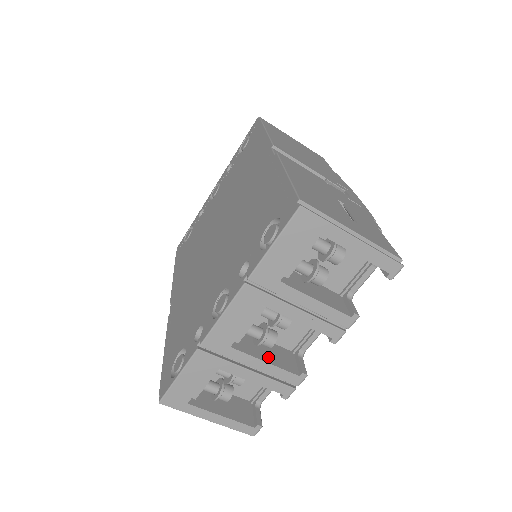
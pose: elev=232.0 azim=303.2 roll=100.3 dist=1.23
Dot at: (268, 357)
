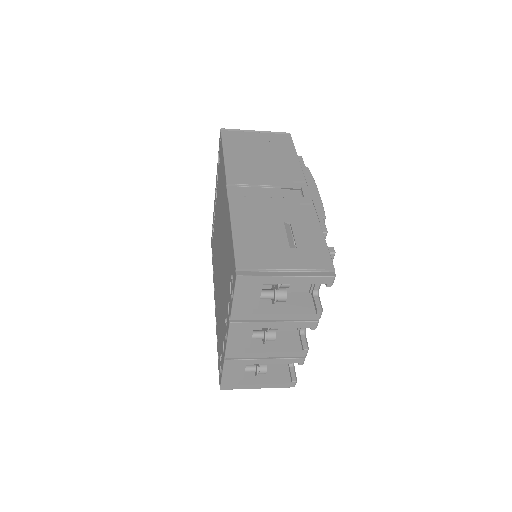
Dot at: (276, 347)
